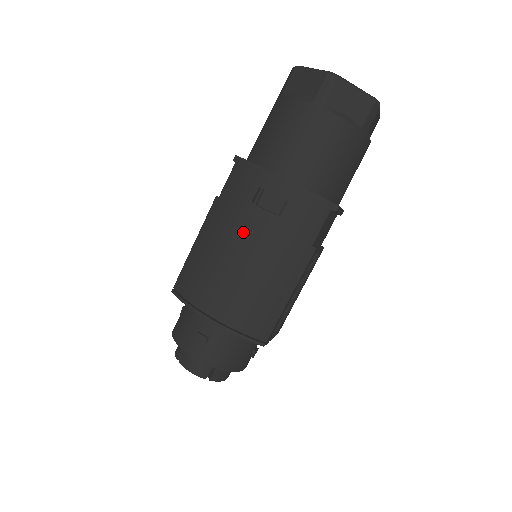
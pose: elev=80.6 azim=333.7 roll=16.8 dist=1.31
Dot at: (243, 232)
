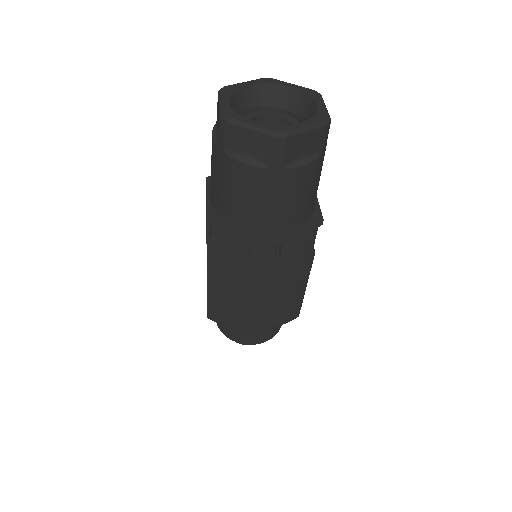
Dot at: (252, 277)
